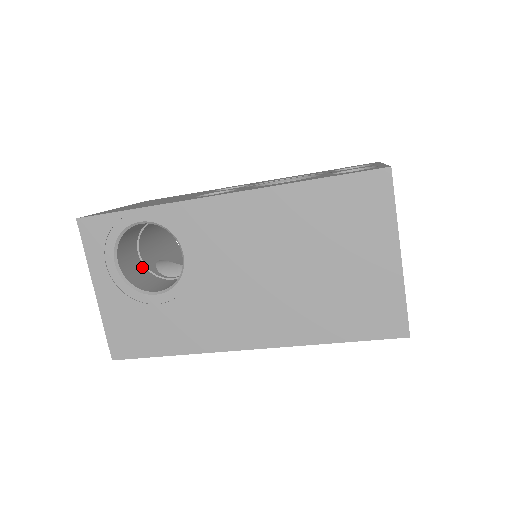
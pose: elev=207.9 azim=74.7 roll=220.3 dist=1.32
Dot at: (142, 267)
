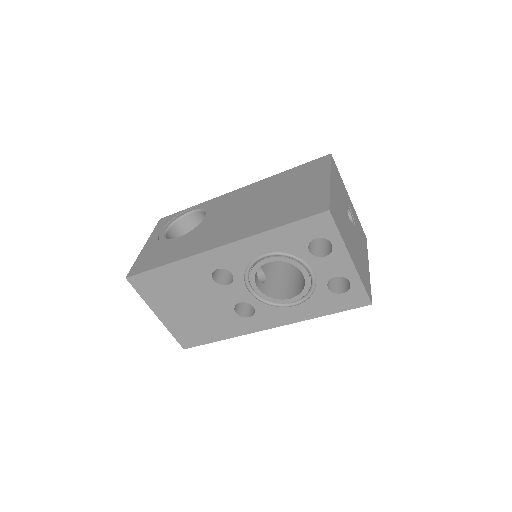
Dot at: occluded
